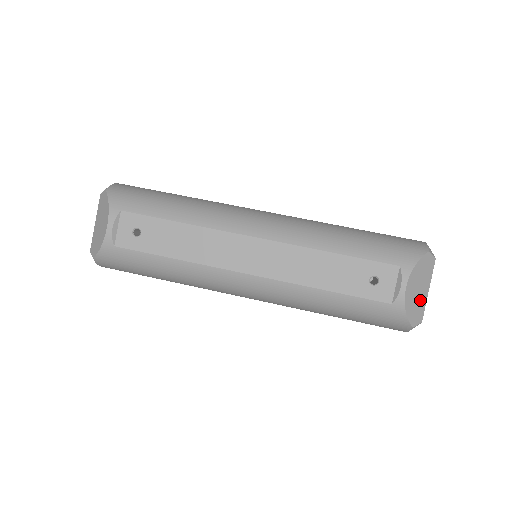
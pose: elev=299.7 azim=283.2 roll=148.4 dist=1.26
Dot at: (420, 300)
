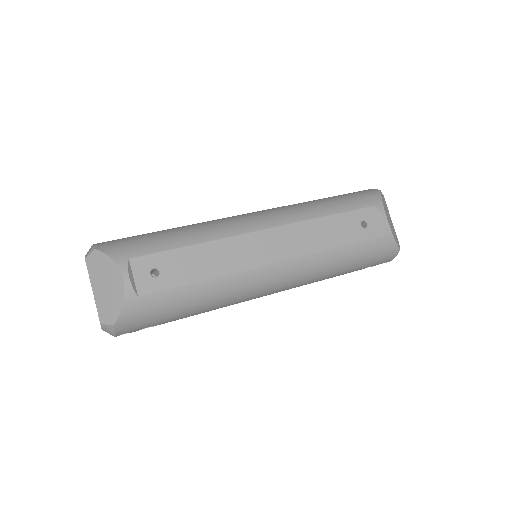
Dot at: (393, 228)
